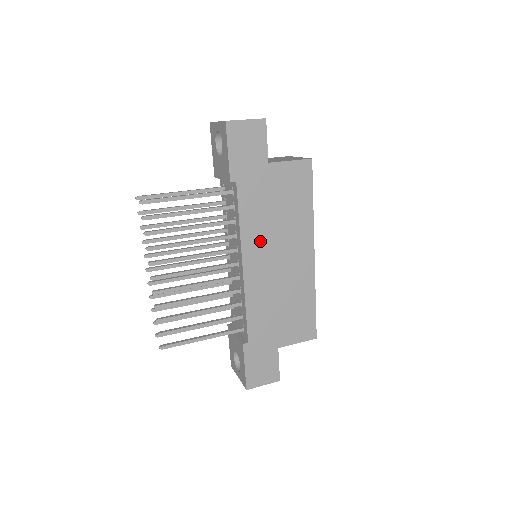
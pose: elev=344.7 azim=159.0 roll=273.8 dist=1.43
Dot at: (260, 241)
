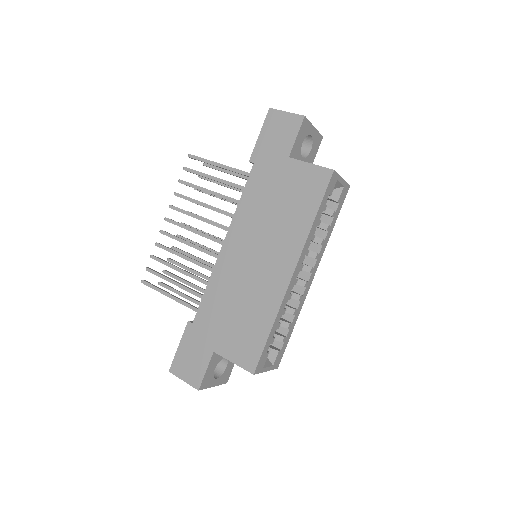
Dot at: (248, 228)
